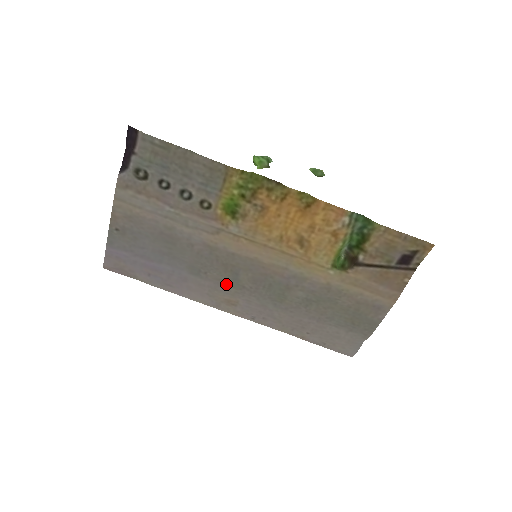
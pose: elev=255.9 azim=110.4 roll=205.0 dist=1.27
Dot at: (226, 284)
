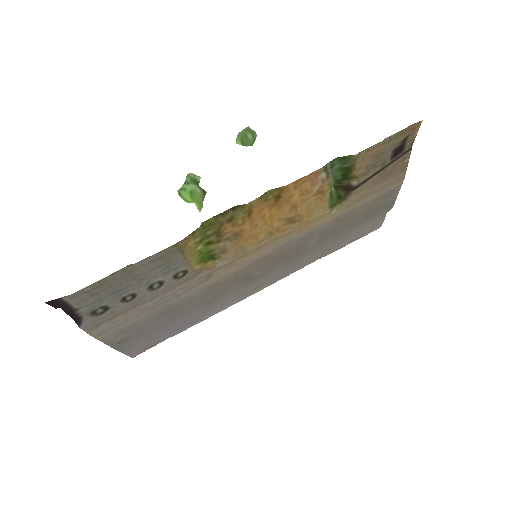
Dot at: (244, 285)
